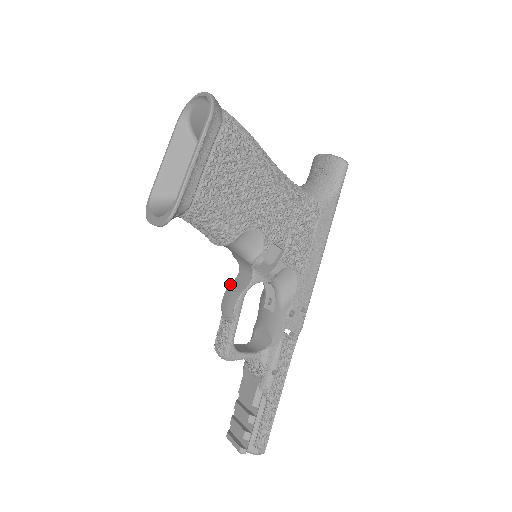
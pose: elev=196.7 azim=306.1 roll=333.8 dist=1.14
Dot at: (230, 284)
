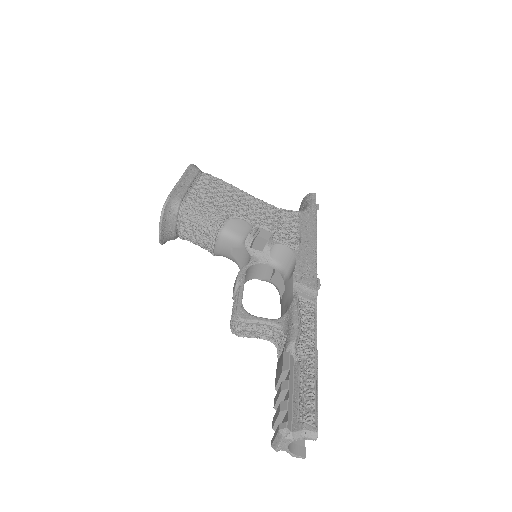
Dot at: occluded
